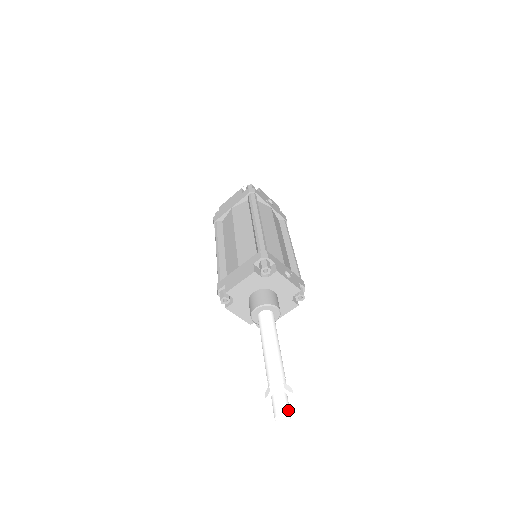
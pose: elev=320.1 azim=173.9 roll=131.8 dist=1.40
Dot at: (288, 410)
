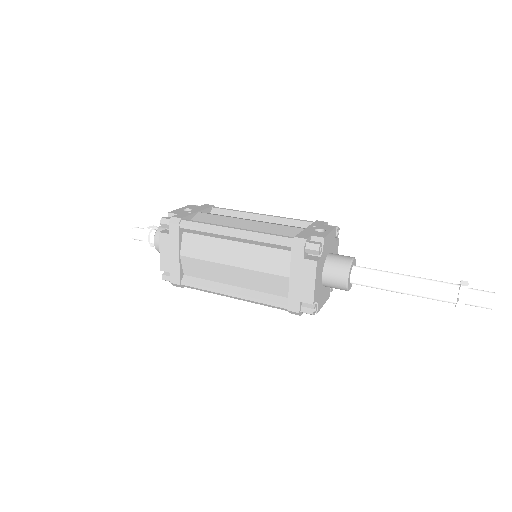
Dot at: (490, 293)
